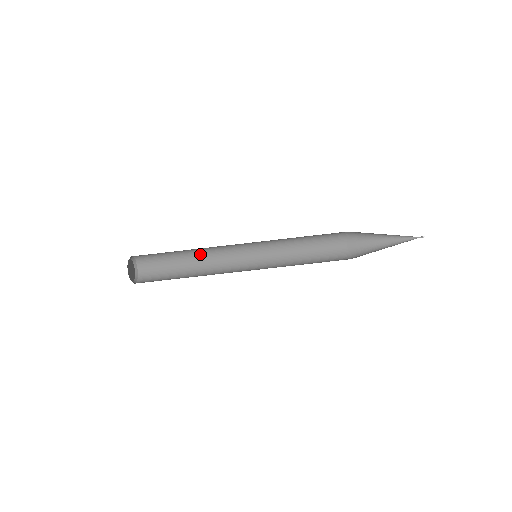
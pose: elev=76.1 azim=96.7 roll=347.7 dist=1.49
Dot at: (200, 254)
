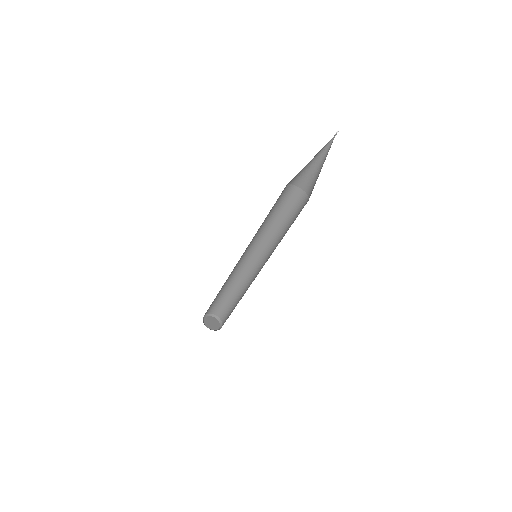
Dot at: (235, 281)
